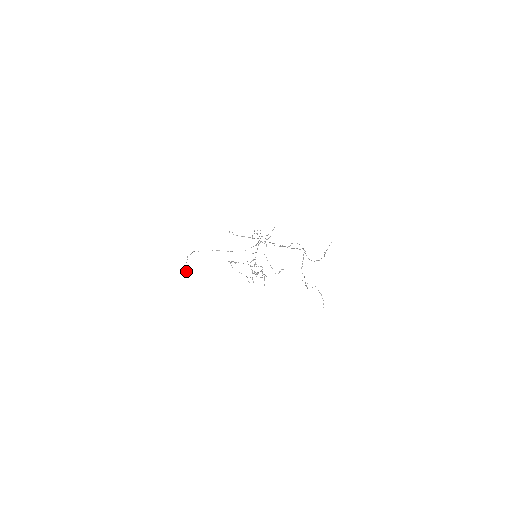
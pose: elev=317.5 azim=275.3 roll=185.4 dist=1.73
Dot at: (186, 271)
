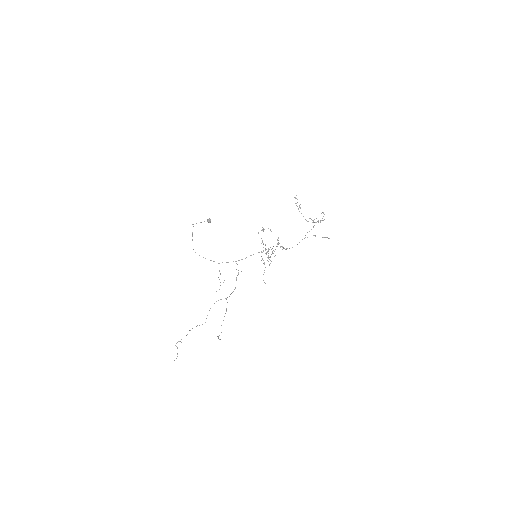
Dot at: occluded
